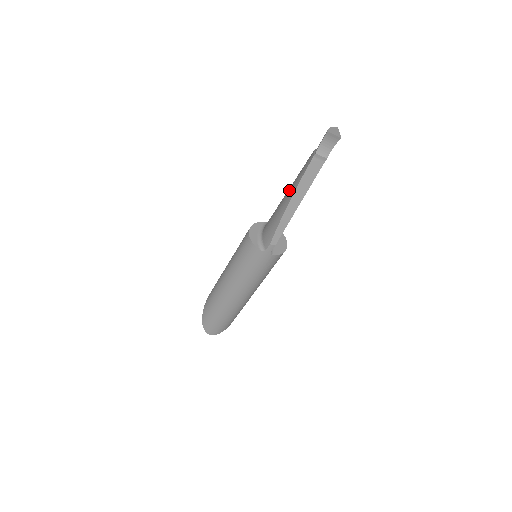
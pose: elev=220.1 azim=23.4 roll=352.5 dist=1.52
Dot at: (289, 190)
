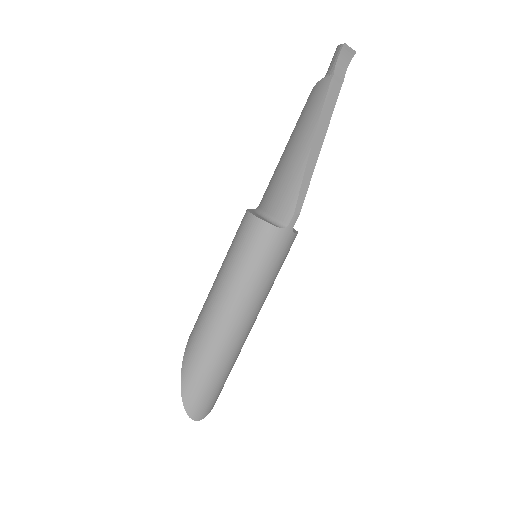
Dot at: (299, 138)
